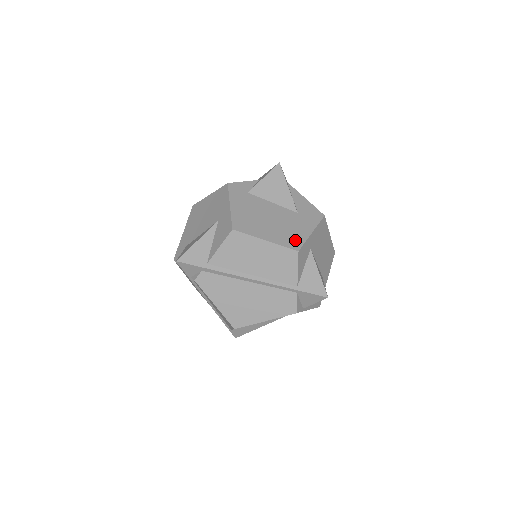
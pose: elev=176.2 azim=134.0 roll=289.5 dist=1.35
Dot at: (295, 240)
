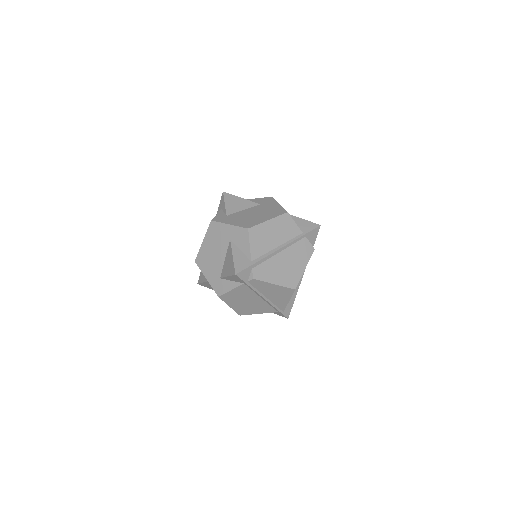
Dot at: (279, 211)
